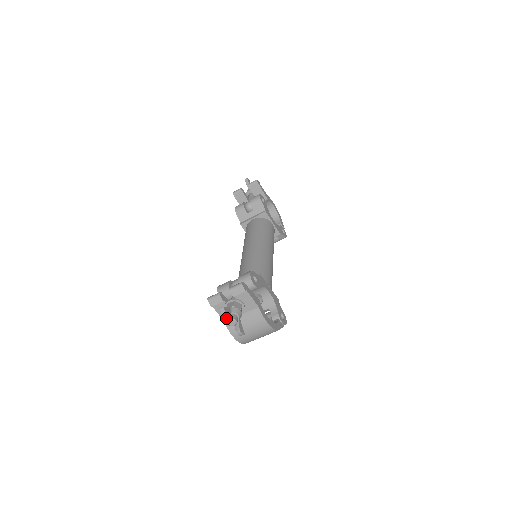
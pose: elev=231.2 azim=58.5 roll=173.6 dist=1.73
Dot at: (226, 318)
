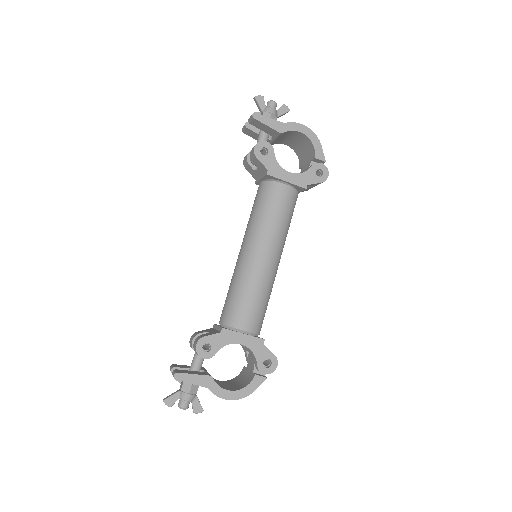
Dot at: occluded
